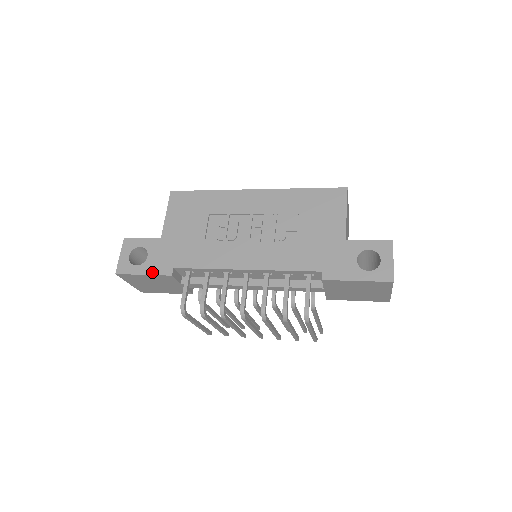
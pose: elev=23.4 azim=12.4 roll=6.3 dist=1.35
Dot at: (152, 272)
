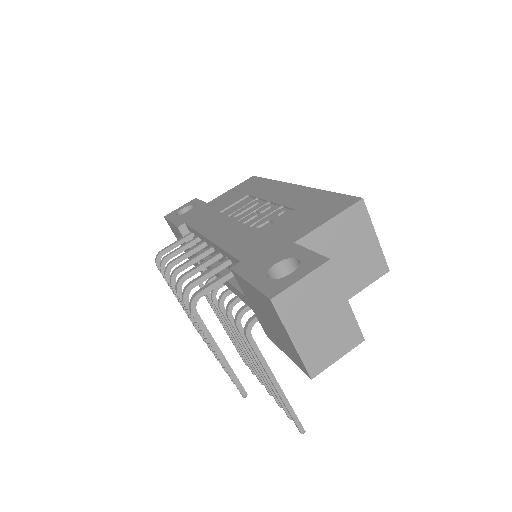
Dot at: (175, 221)
